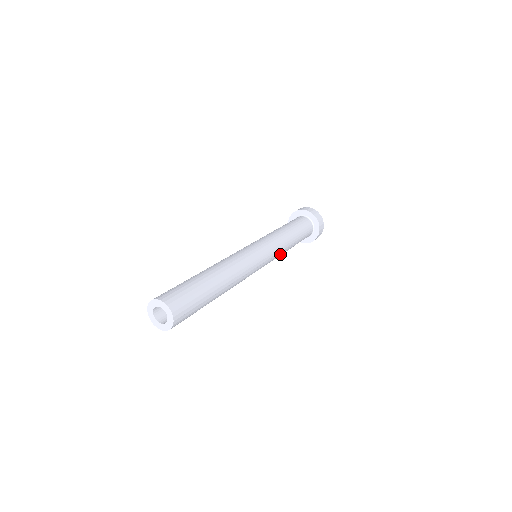
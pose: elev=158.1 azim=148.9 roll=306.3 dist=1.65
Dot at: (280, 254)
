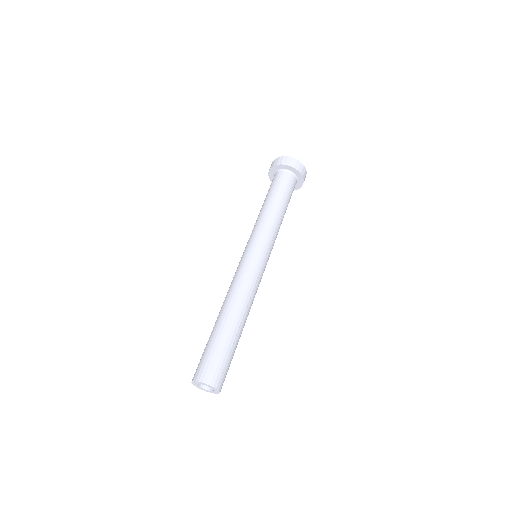
Dot at: occluded
